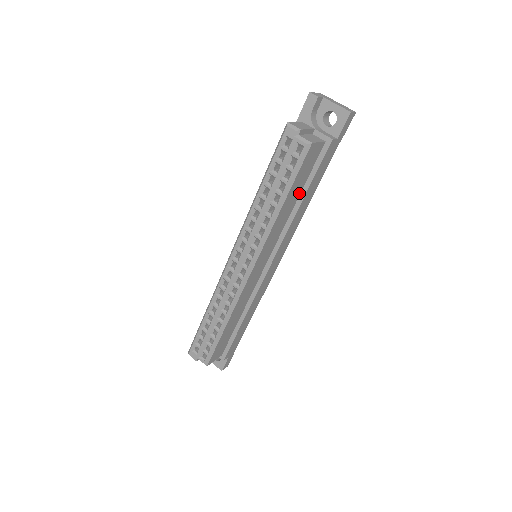
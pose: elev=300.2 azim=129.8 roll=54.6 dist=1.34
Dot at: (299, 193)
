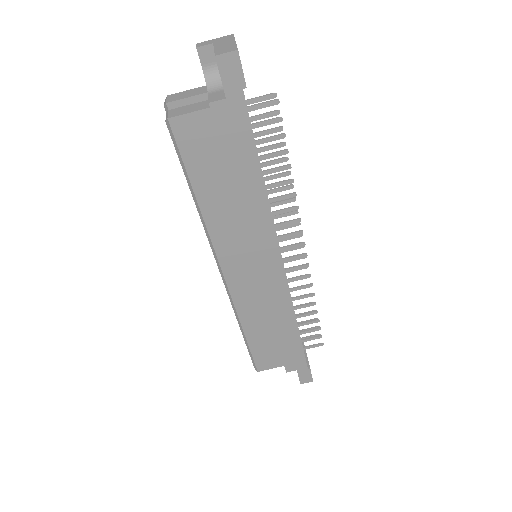
Dot at: (228, 179)
